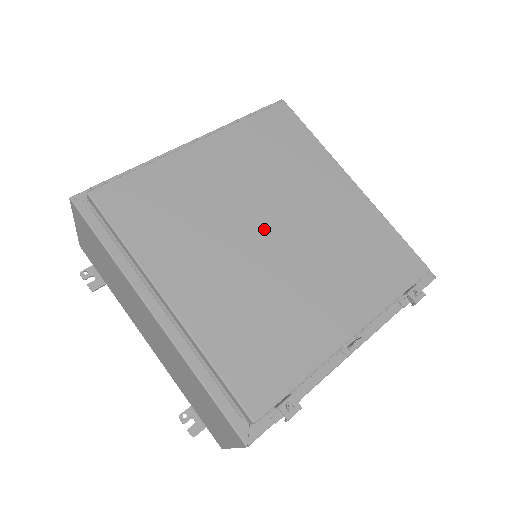
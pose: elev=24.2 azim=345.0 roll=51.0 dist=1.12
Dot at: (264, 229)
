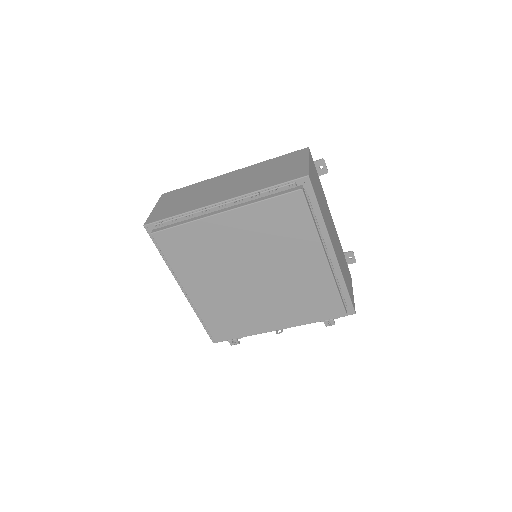
Dot at: (249, 273)
